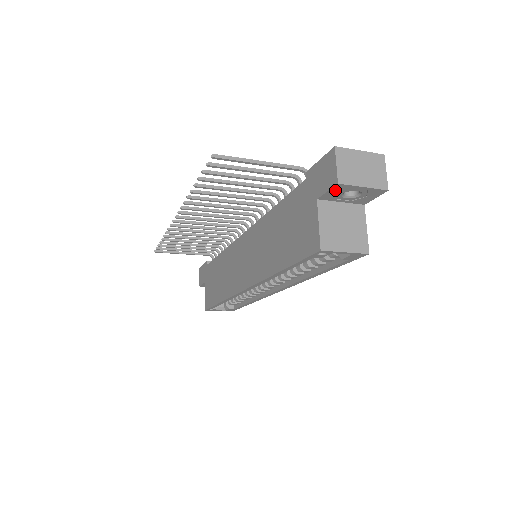
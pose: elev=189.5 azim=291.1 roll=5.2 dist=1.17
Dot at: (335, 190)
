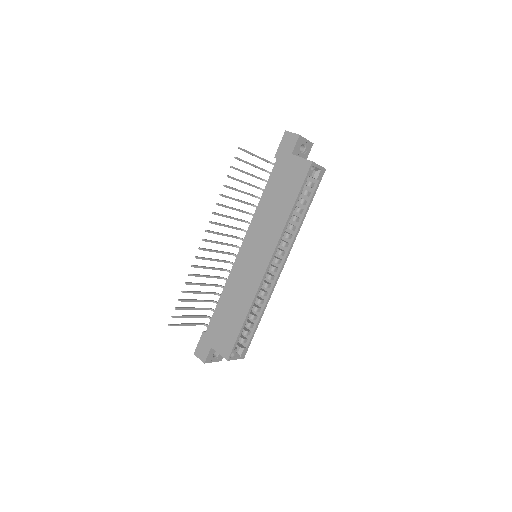
Dot at: (298, 143)
